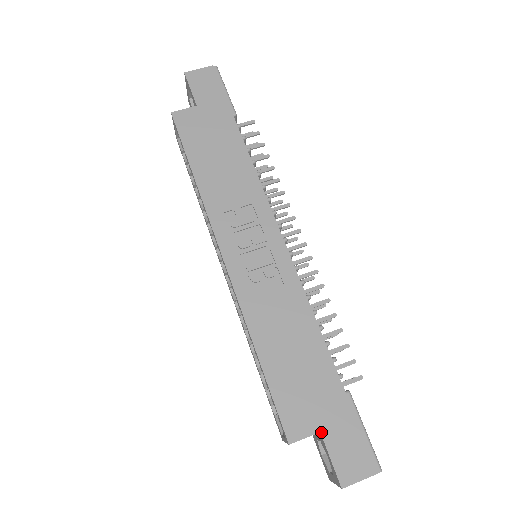
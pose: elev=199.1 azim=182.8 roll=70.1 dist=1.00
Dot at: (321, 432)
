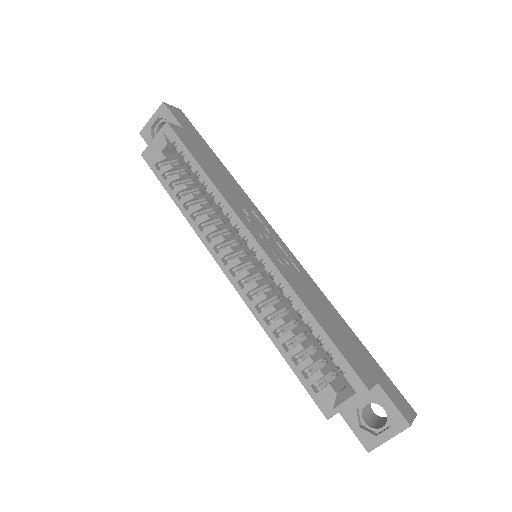
Dot at: (378, 382)
